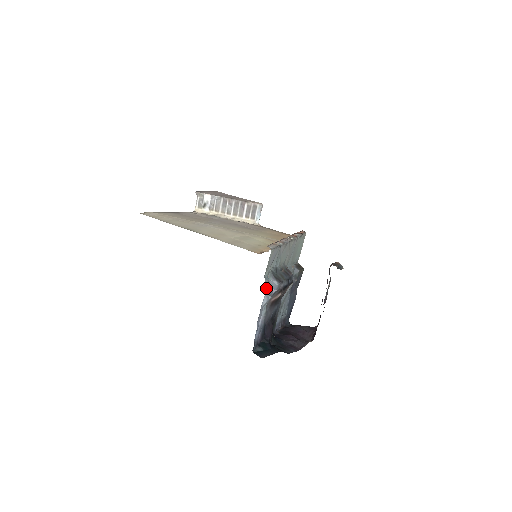
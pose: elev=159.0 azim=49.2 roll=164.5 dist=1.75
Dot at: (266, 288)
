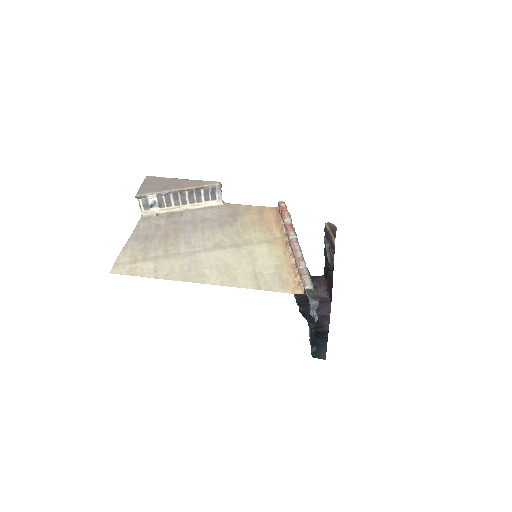
Dot at: occluded
